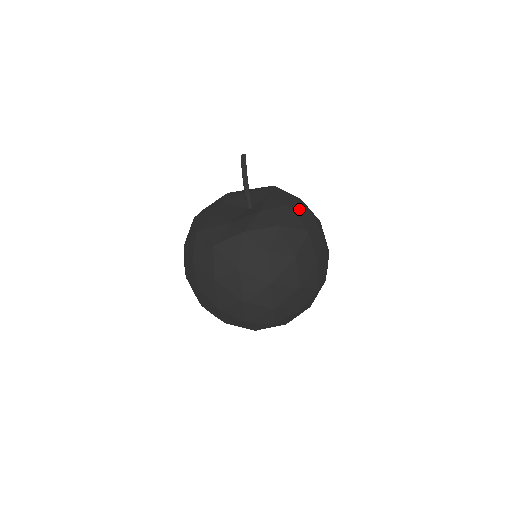
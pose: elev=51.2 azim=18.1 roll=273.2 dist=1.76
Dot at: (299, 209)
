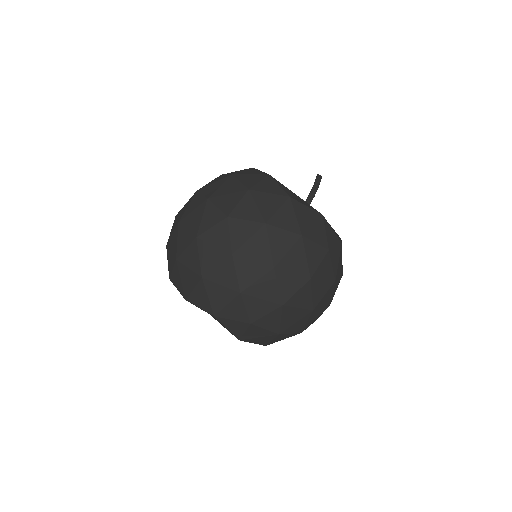
Dot at: occluded
